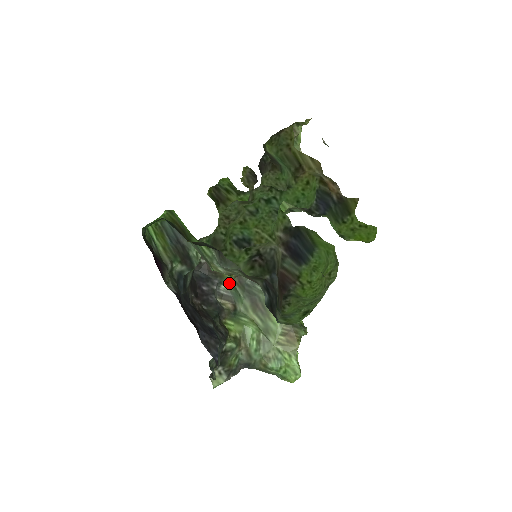
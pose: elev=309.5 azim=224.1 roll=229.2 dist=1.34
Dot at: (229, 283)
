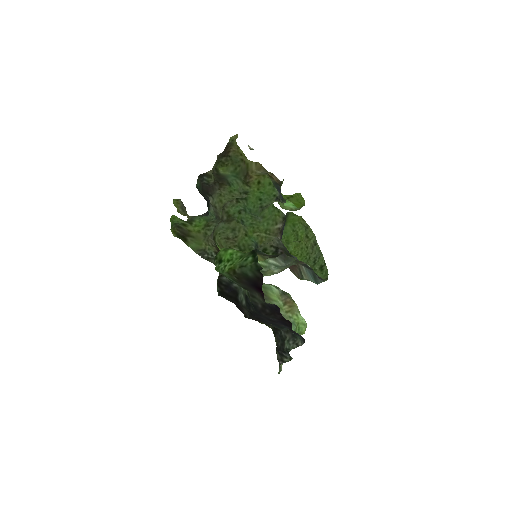
Dot at: occluded
